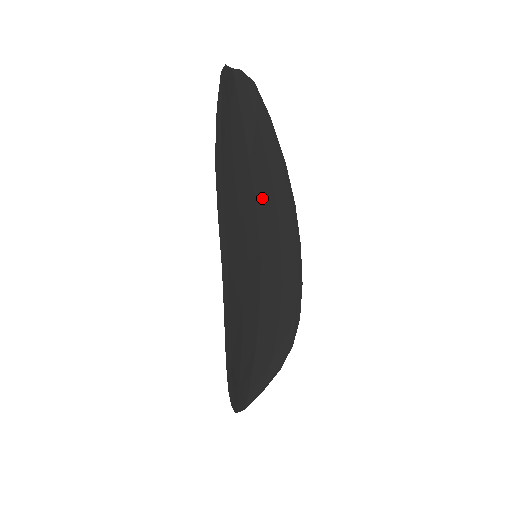
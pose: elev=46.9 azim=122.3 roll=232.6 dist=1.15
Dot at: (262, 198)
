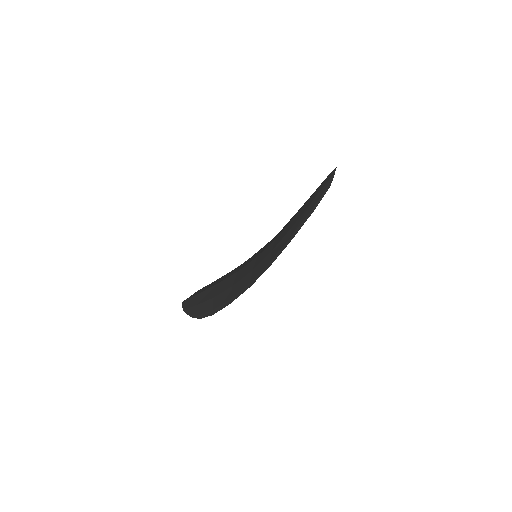
Dot at: occluded
